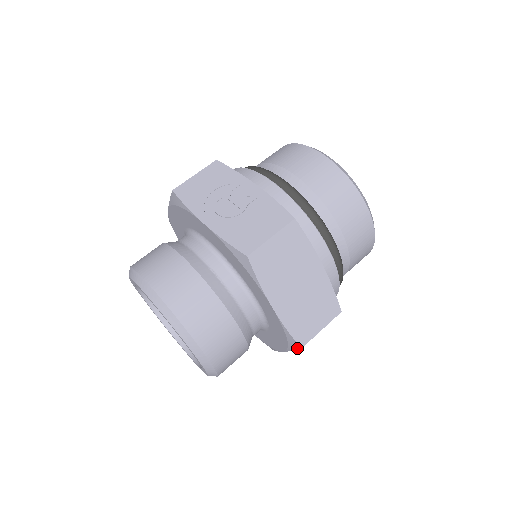
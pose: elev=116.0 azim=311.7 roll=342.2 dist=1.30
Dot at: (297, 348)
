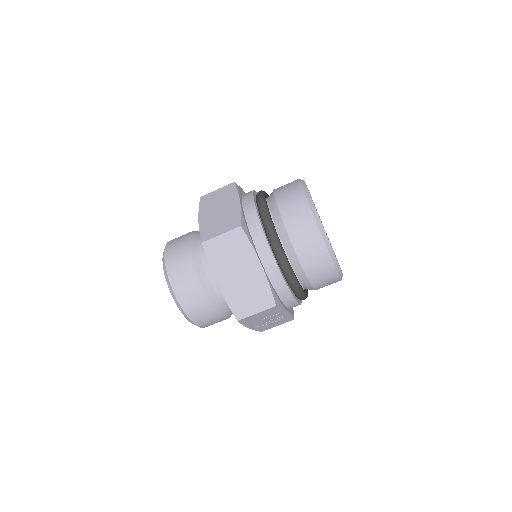
Dot at: occluded
